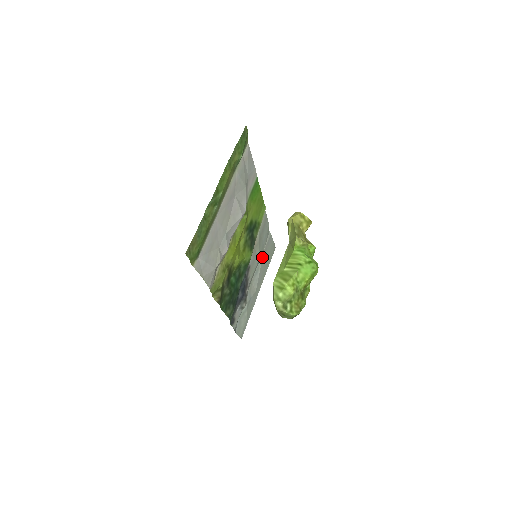
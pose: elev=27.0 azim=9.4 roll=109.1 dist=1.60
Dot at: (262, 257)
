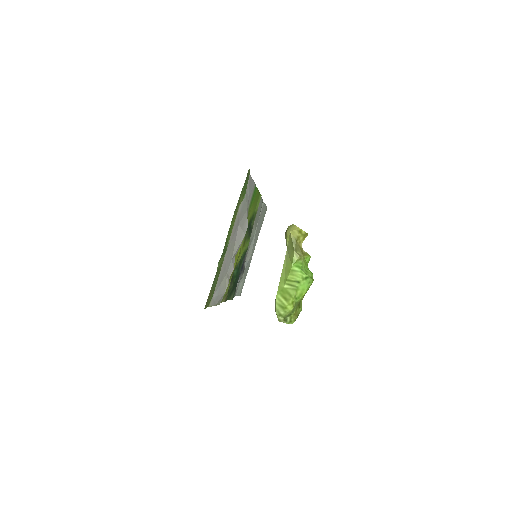
Dot at: (256, 227)
